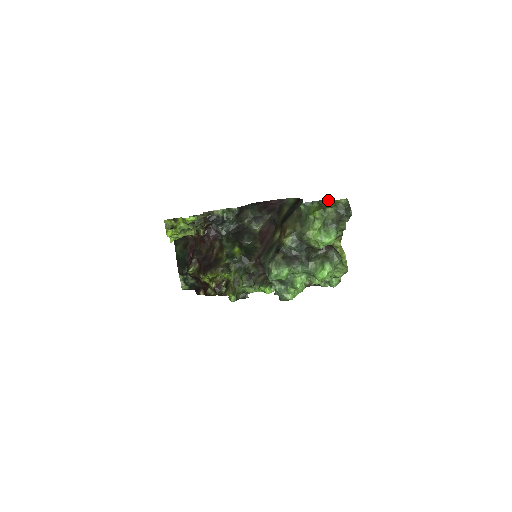
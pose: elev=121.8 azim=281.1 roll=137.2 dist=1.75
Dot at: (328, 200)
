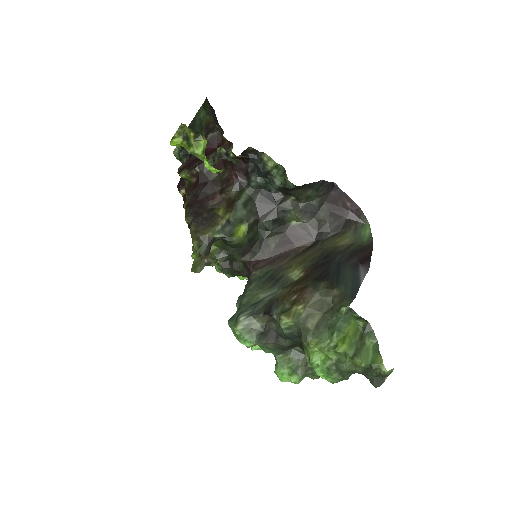
Dot at: (377, 340)
